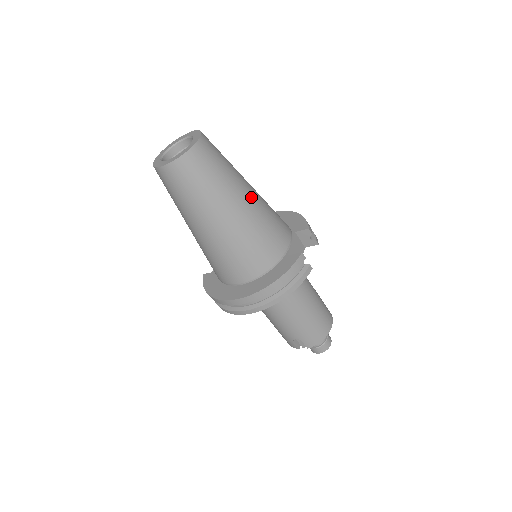
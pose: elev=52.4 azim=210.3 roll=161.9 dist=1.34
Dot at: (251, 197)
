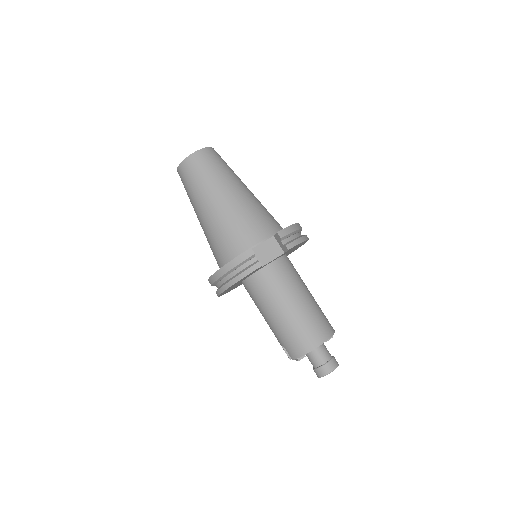
Dot at: (230, 198)
